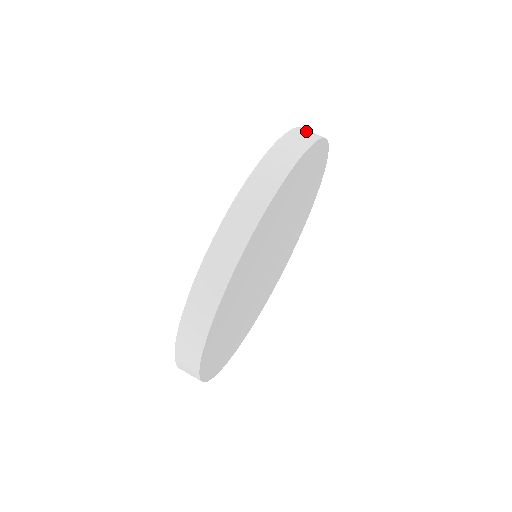
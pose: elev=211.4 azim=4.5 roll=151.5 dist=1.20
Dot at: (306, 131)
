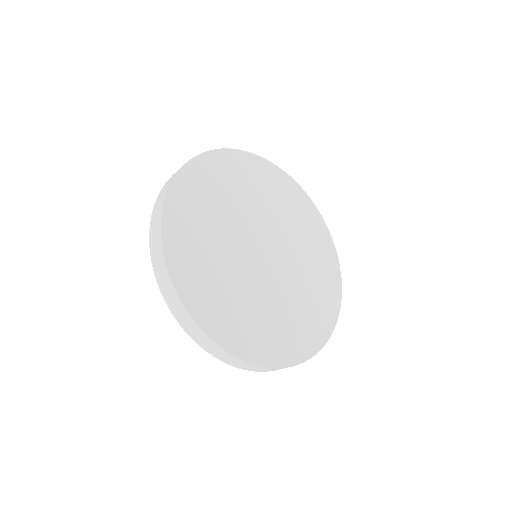
Dot at: occluded
